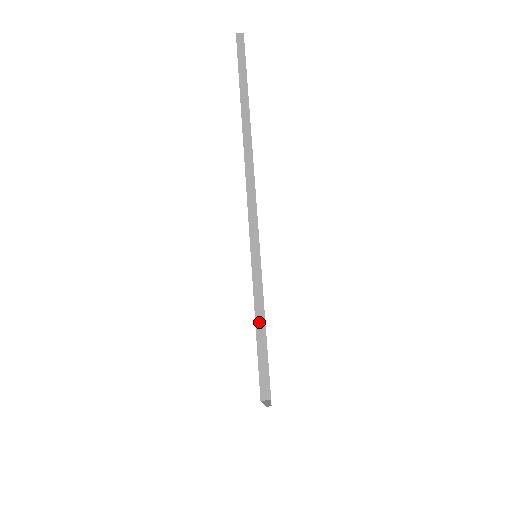
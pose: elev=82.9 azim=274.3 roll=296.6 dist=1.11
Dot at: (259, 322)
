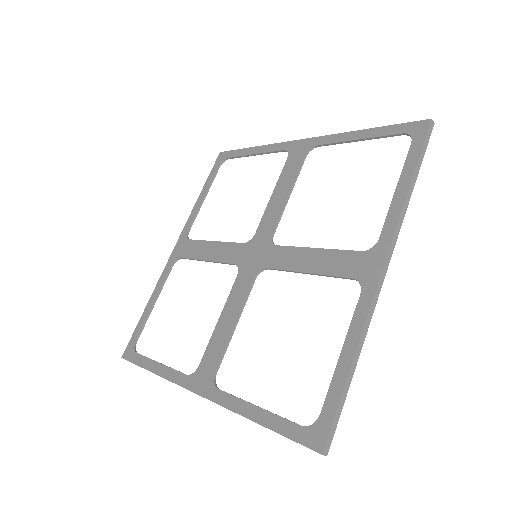
Dot at: (346, 388)
